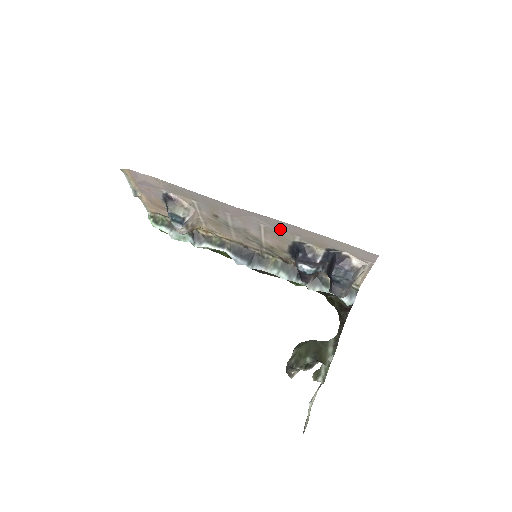
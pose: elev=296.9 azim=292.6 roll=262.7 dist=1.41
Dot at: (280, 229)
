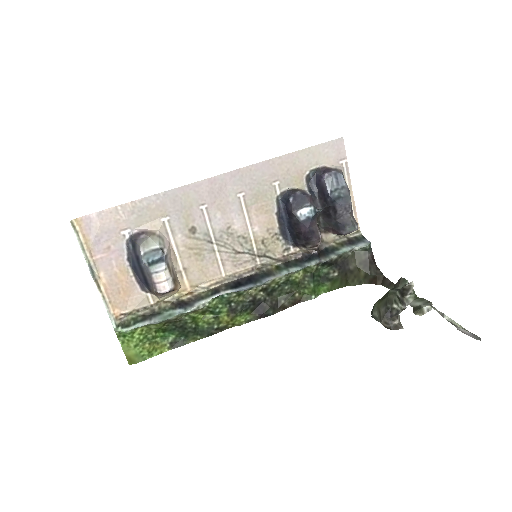
Dot at: (258, 185)
